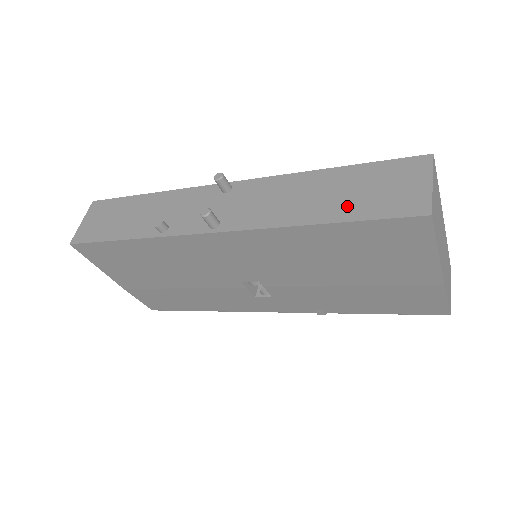
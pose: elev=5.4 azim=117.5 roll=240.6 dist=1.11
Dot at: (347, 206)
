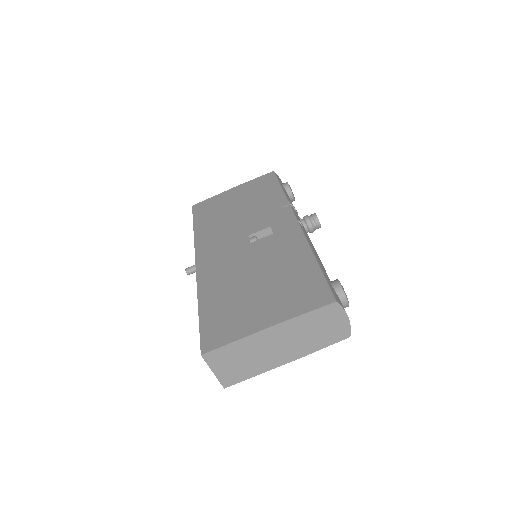
Dot at: occluded
